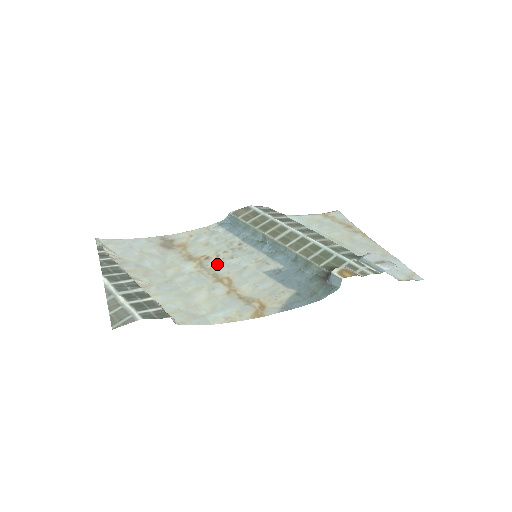
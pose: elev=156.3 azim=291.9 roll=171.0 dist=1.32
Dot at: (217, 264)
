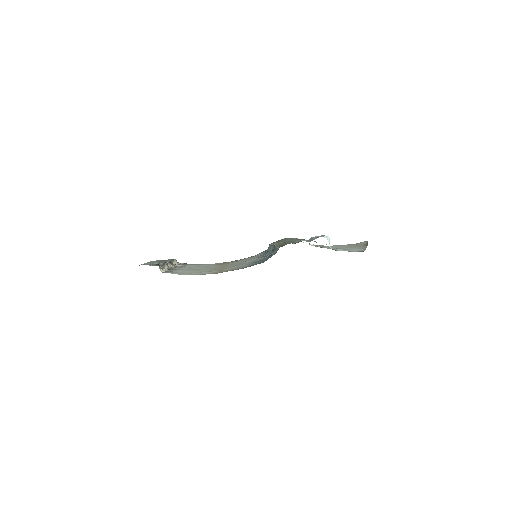
Dot at: occluded
